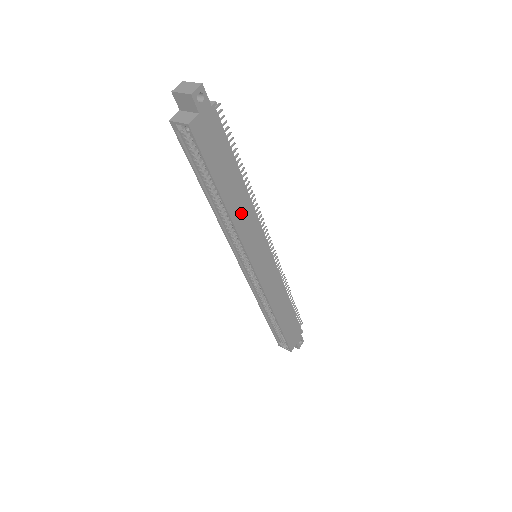
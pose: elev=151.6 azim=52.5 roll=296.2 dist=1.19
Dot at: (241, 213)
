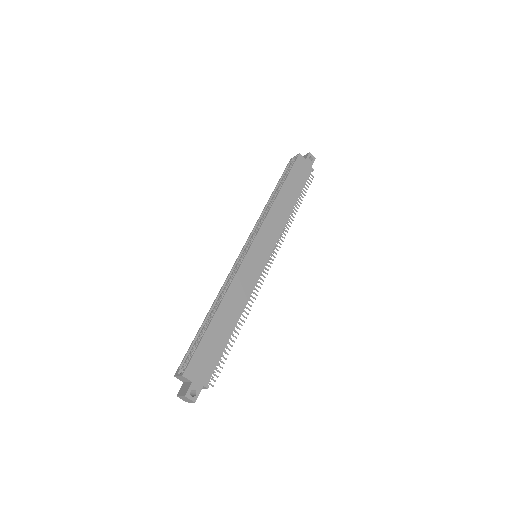
Dot at: (279, 211)
